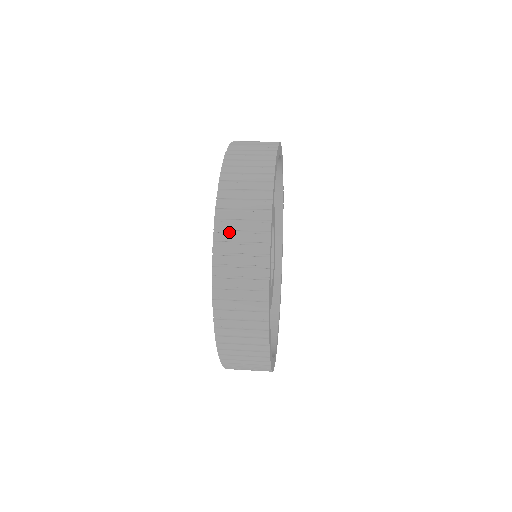
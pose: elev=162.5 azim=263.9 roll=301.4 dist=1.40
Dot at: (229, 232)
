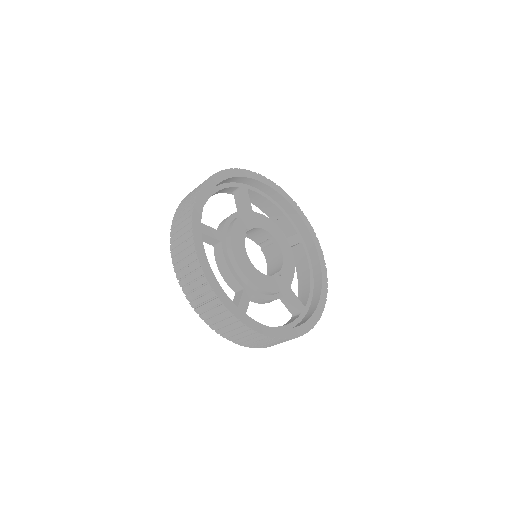
Dot at: occluded
